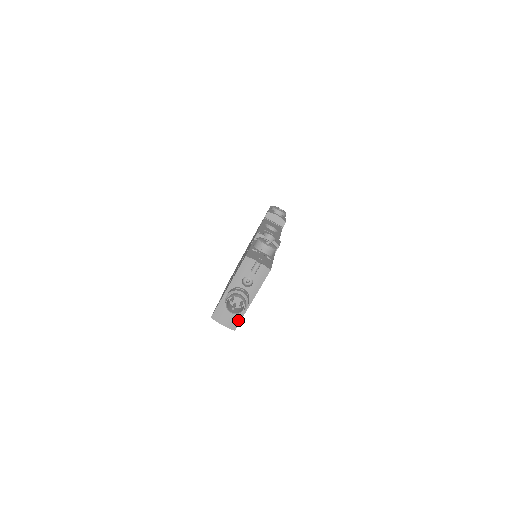
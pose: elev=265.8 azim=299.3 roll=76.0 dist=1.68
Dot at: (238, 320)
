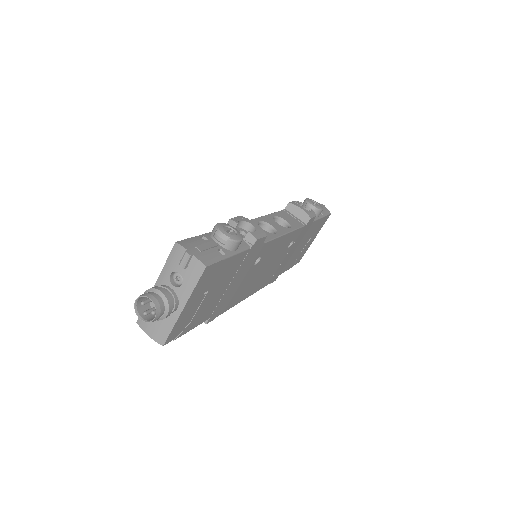
Dot at: (166, 332)
